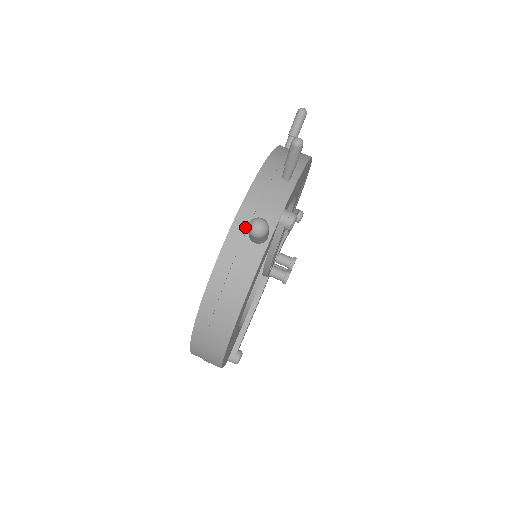
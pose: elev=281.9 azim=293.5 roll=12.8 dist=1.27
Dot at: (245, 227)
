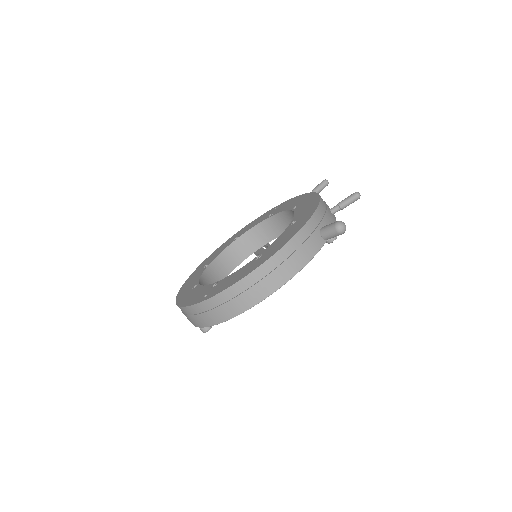
Dot at: (316, 225)
